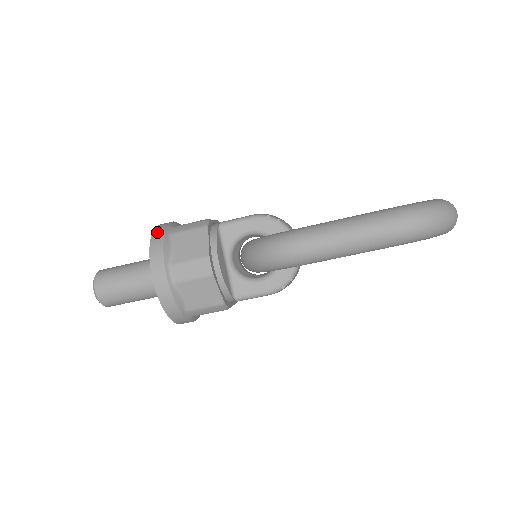
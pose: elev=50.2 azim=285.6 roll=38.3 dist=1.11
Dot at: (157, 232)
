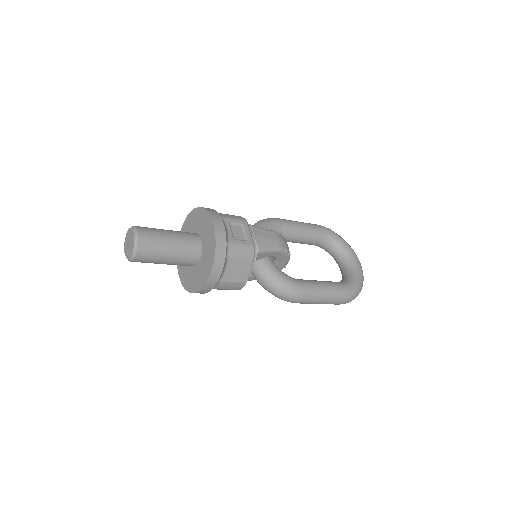
Dot at: (220, 252)
